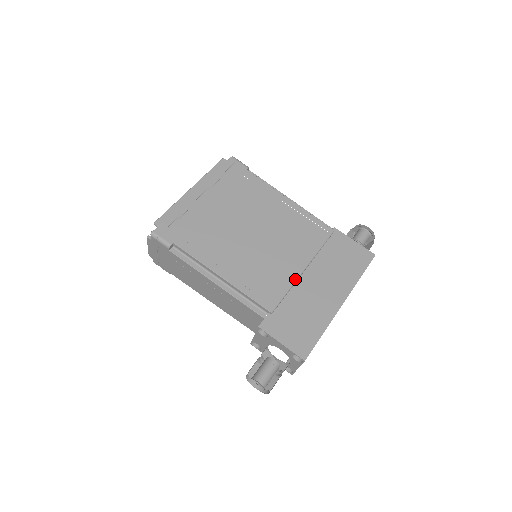
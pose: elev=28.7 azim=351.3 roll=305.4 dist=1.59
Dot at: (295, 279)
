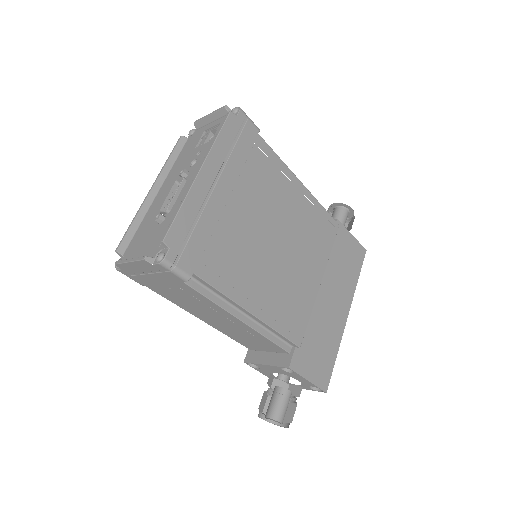
Dot at: (315, 298)
